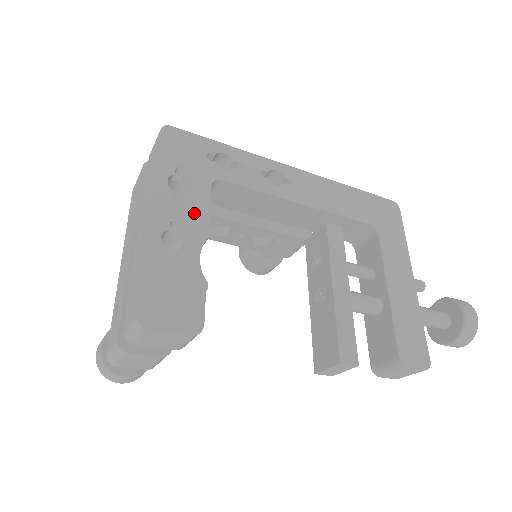
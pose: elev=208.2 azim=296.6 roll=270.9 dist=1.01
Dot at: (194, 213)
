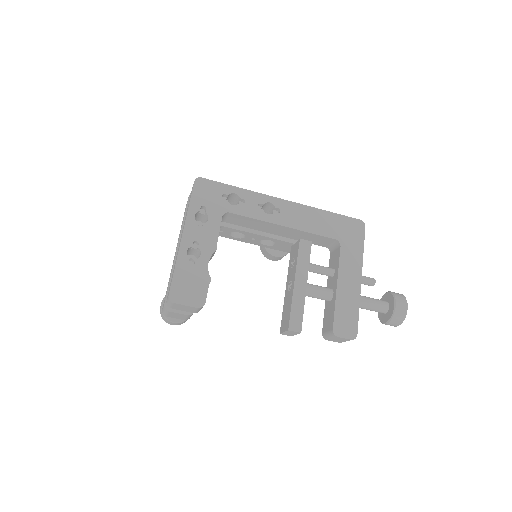
Dot at: (209, 236)
